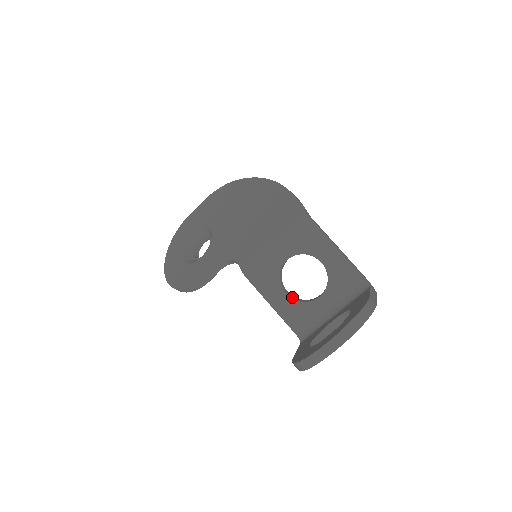
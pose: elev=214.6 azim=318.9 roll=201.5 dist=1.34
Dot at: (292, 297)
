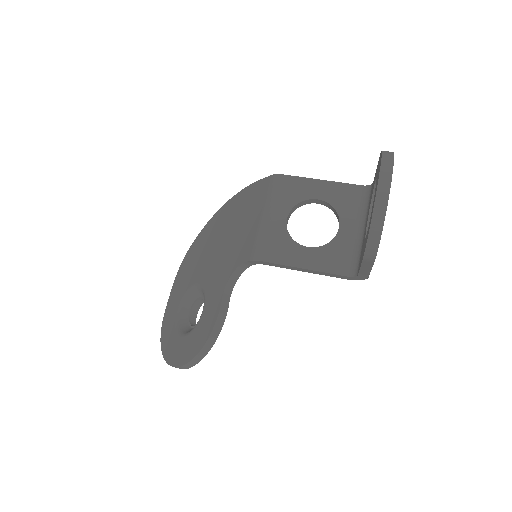
Dot at: (316, 248)
